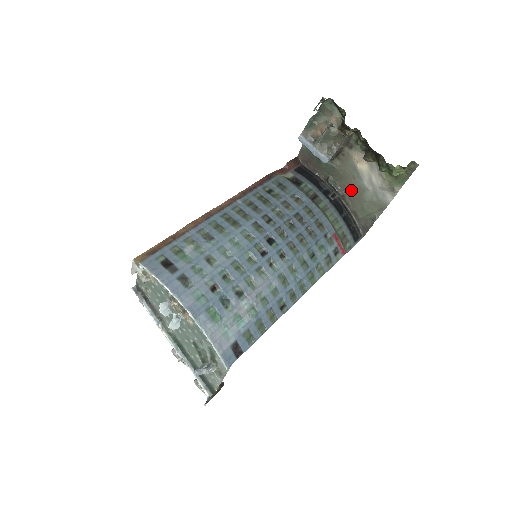
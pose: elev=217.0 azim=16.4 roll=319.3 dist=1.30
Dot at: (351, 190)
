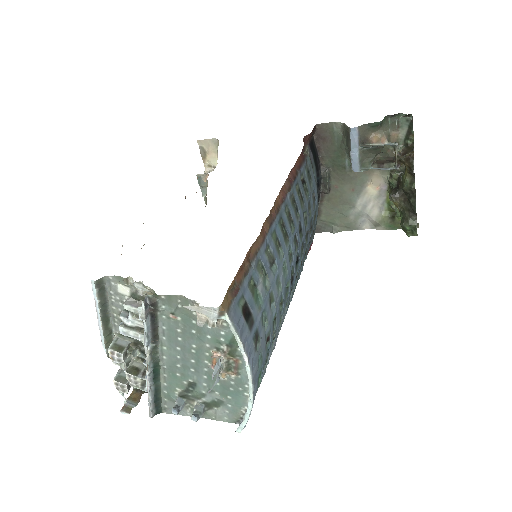
Dot at: (339, 196)
